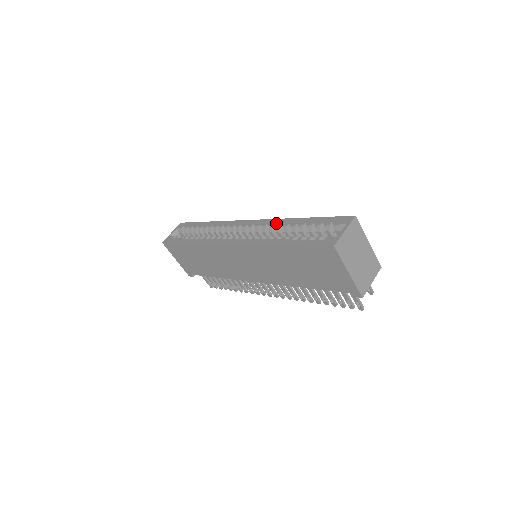
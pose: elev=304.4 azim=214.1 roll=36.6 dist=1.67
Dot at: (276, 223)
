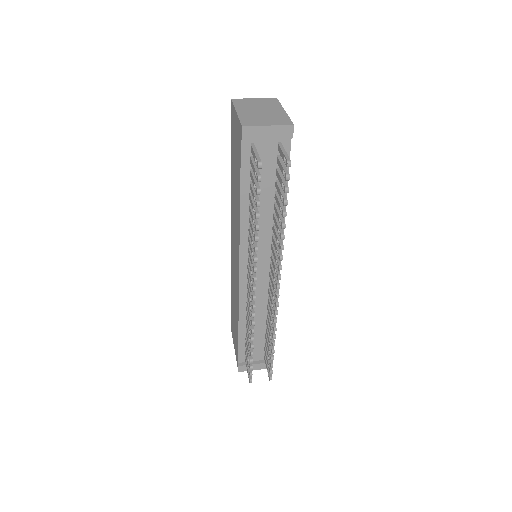
Dot at: occluded
